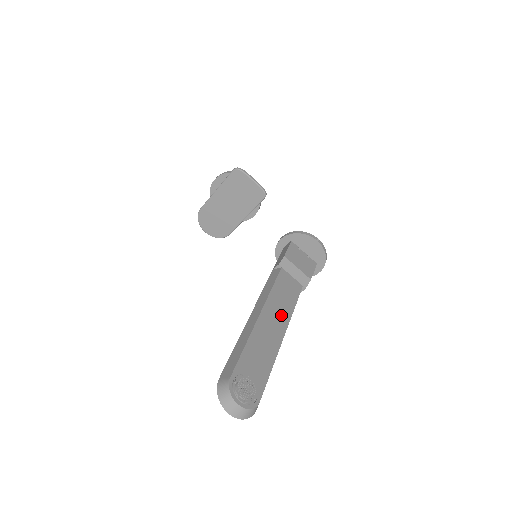
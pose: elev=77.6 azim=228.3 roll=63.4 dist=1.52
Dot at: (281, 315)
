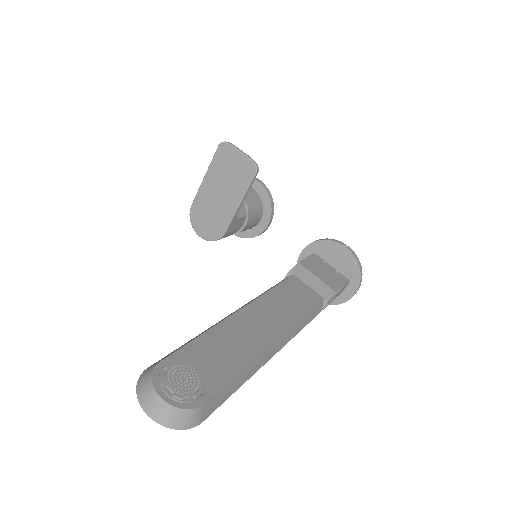
Dot at: (278, 317)
